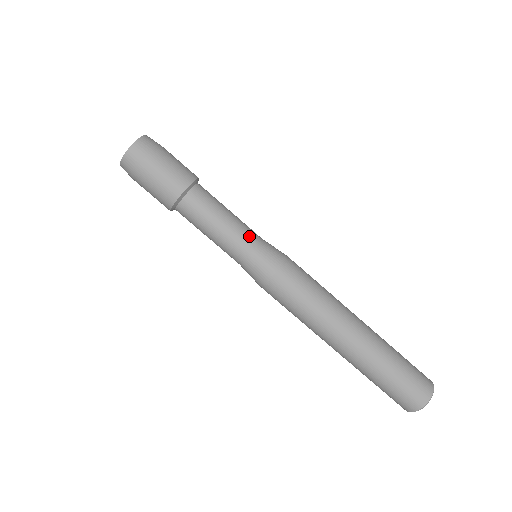
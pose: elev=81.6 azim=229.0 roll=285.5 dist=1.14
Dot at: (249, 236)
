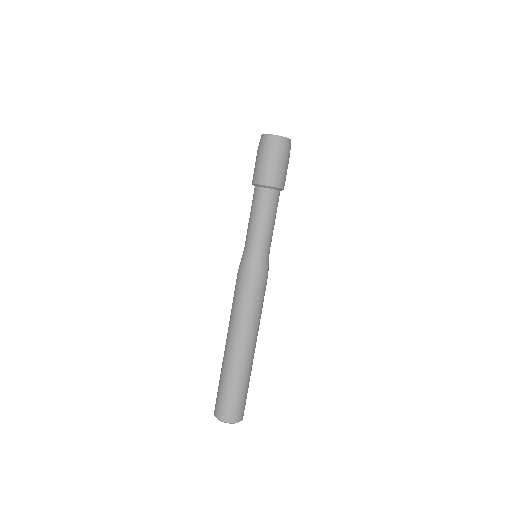
Dot at: (265, 244)
